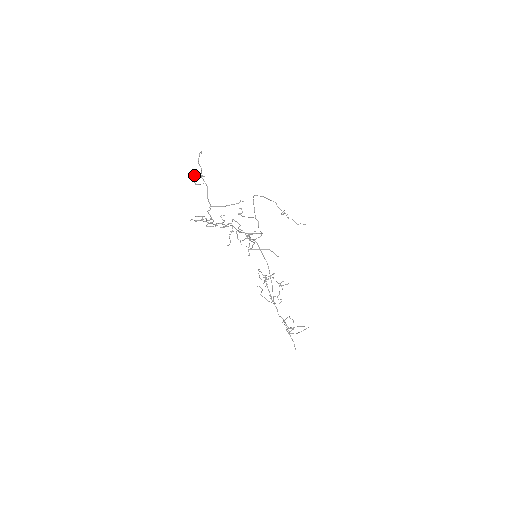
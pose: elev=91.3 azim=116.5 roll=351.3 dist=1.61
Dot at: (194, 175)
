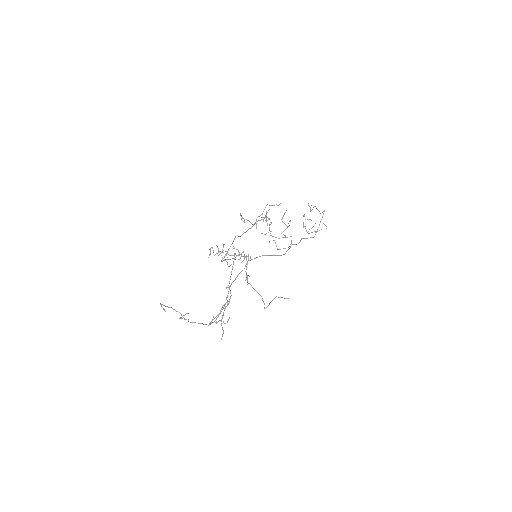
Dot at: occluded
